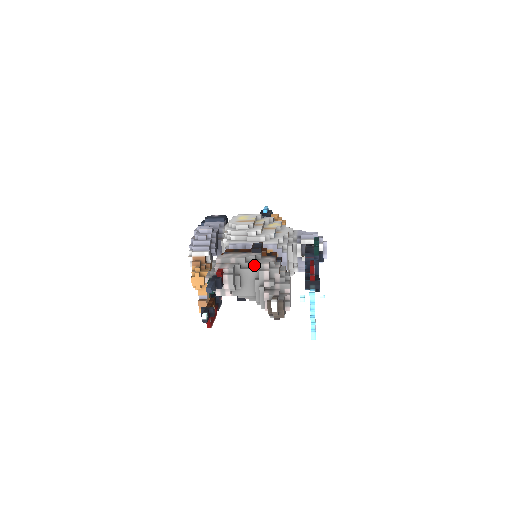
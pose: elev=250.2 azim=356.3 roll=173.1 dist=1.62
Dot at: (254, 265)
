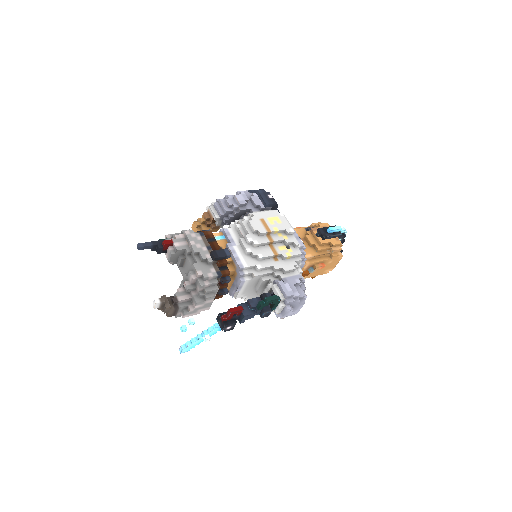
Dot at: (193, 264)
